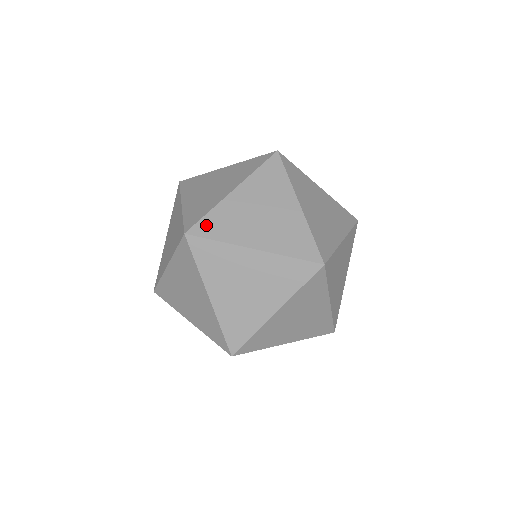
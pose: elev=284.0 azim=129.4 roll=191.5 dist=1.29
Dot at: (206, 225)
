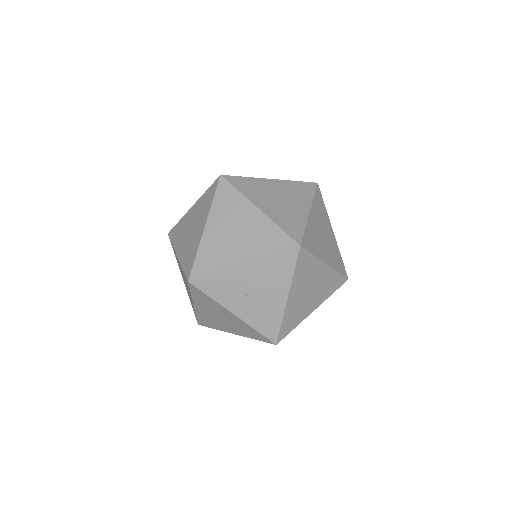
Dot at: occluded
